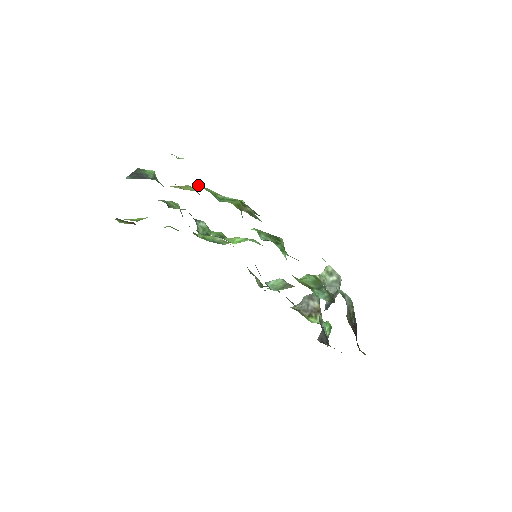
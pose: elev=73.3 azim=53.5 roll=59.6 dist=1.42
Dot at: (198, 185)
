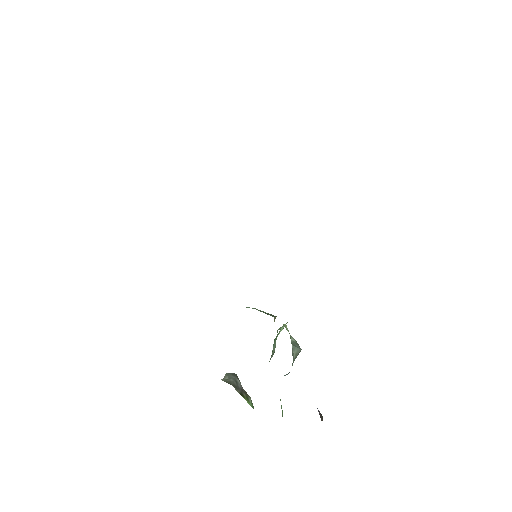
Dot at: occluded
